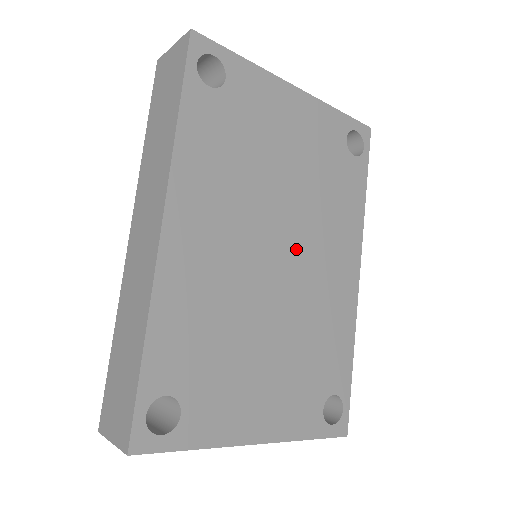
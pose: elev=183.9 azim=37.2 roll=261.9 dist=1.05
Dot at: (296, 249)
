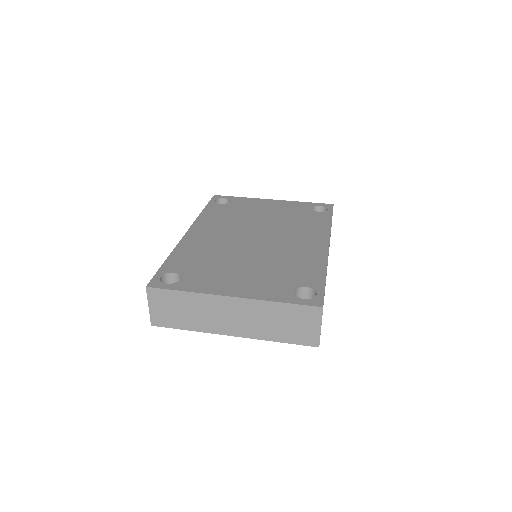
Dot at: (271, 237)
